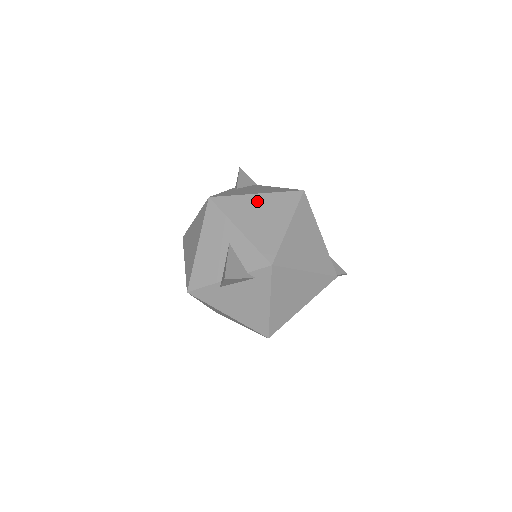
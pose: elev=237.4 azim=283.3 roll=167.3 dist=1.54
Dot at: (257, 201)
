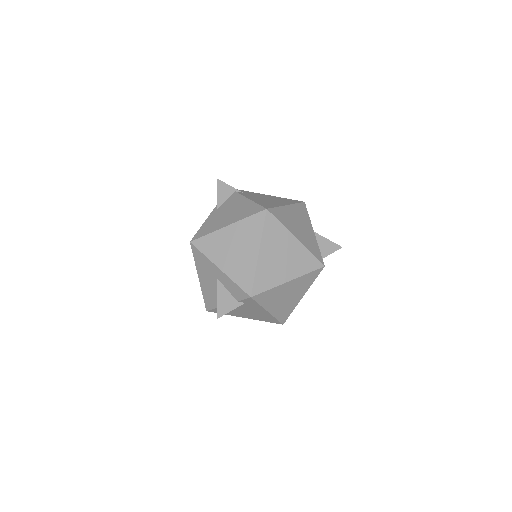
Dot at: (228, 234)
